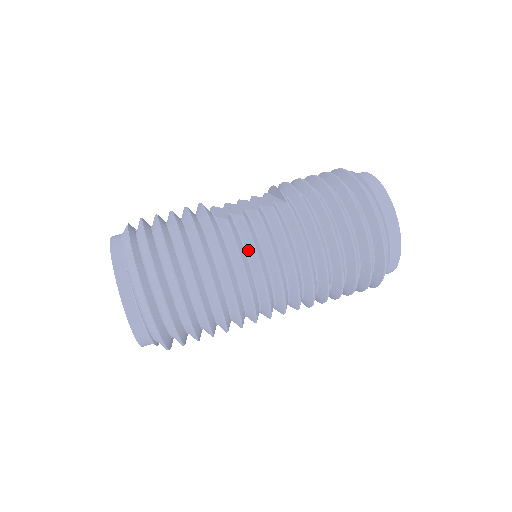
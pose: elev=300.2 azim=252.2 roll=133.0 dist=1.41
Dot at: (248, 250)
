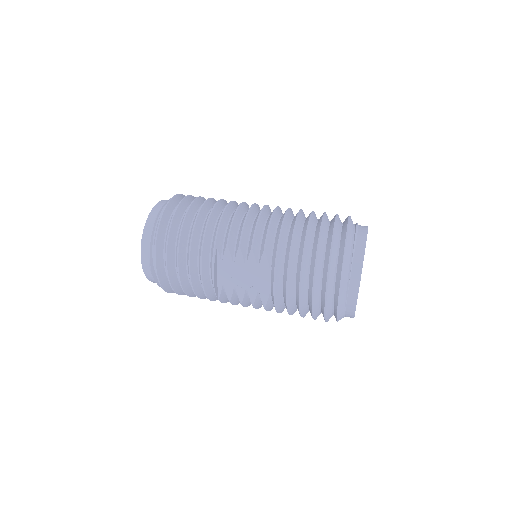
Dot at: occluded
